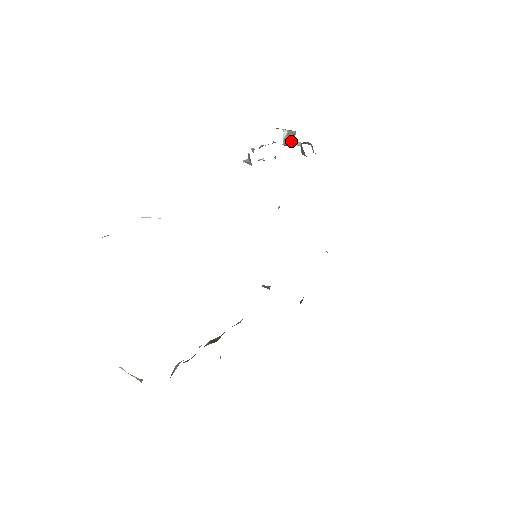
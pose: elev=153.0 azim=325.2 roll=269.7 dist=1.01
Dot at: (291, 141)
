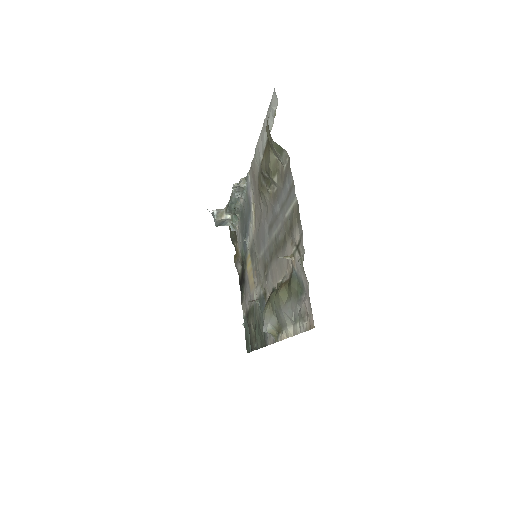
Dot at: (222, 216)
